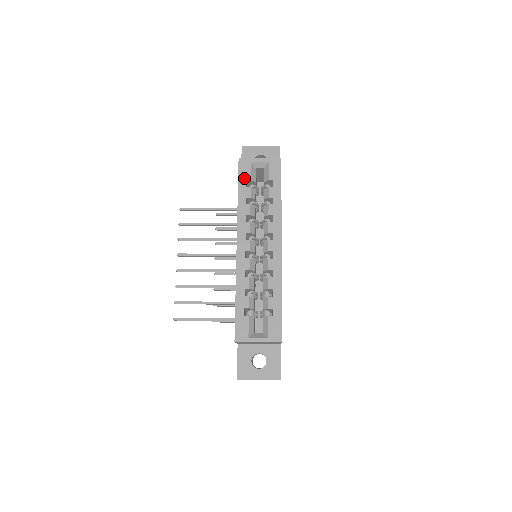
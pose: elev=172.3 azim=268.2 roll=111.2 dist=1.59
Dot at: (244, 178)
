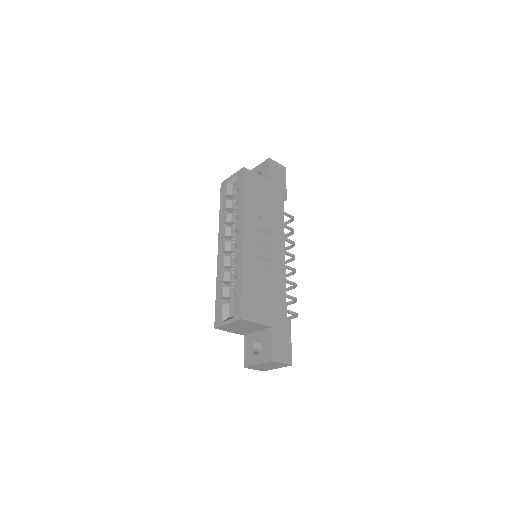
Dot at: (223, 196)
